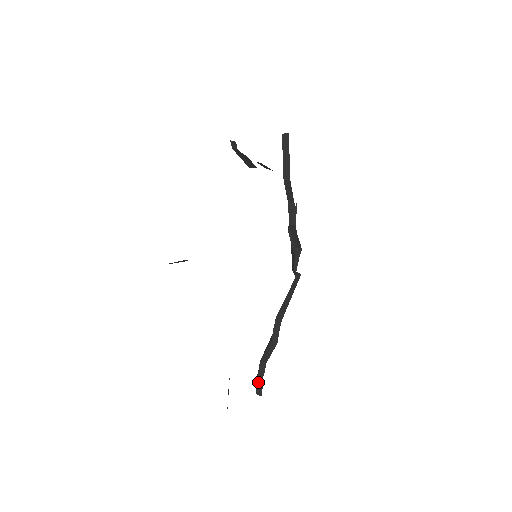
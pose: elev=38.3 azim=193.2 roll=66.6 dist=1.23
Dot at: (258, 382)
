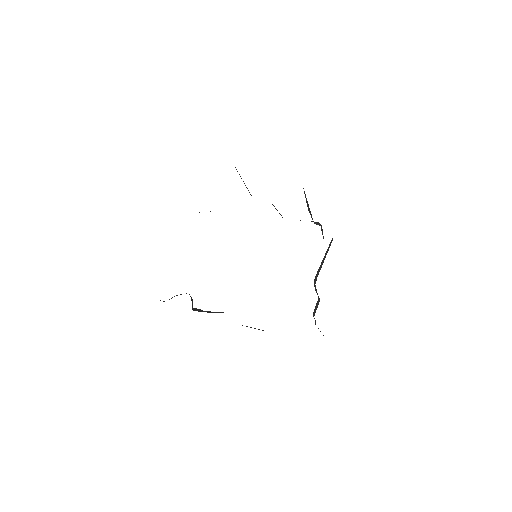
Dot at: (318, 328)
